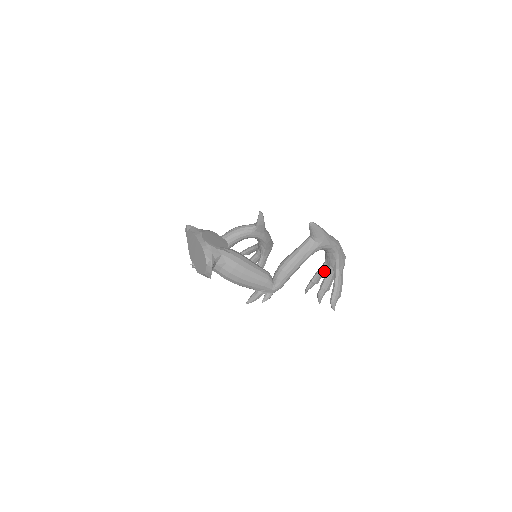
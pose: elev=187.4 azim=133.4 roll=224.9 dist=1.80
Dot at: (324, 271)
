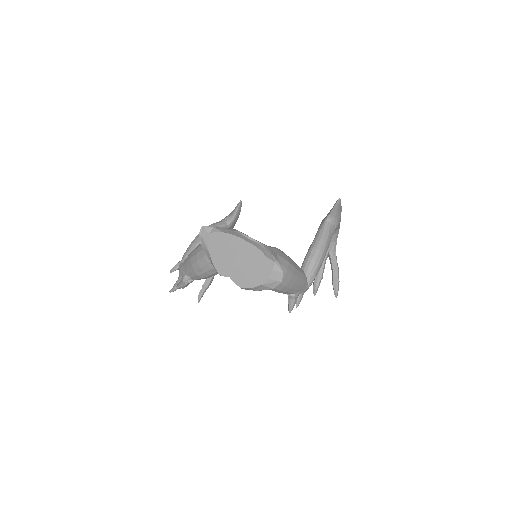
Dot at: occluded
